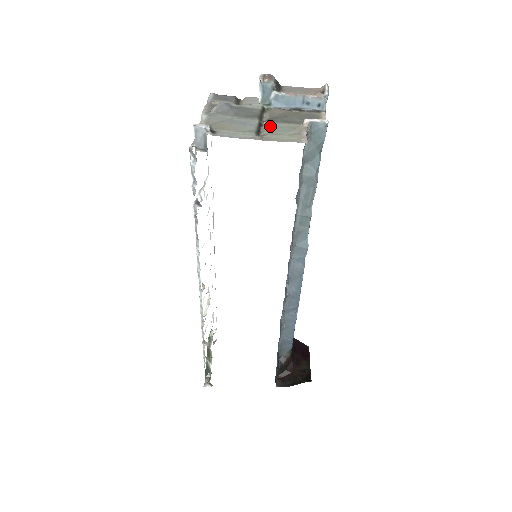
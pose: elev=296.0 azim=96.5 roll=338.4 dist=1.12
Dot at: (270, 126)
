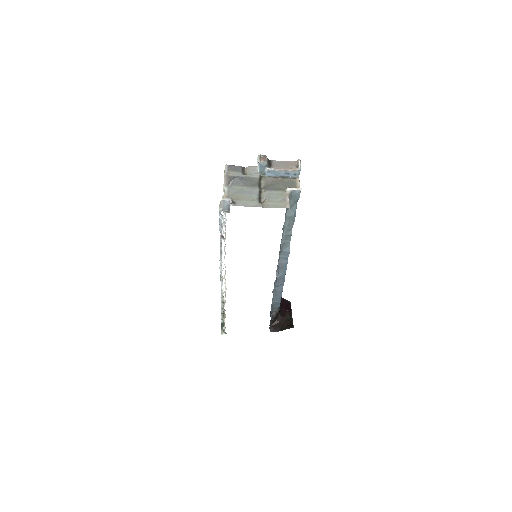
Dot at: (266, 194)
